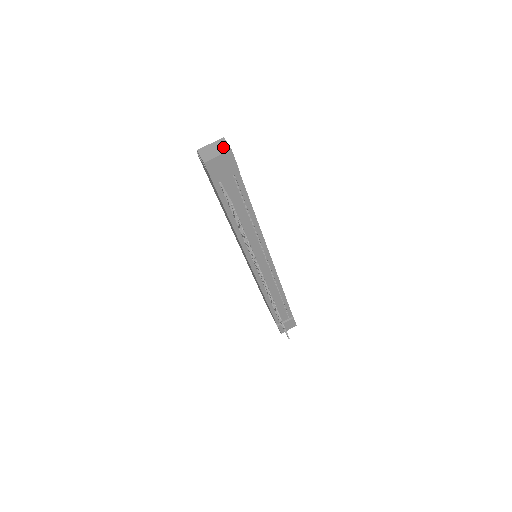
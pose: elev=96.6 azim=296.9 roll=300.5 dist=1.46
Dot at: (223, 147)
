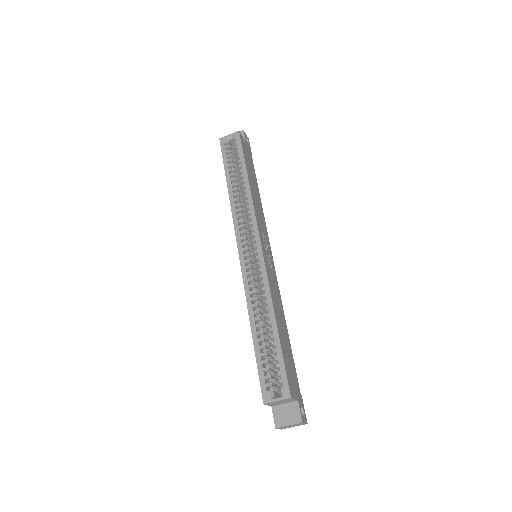
Dot at: occluded
